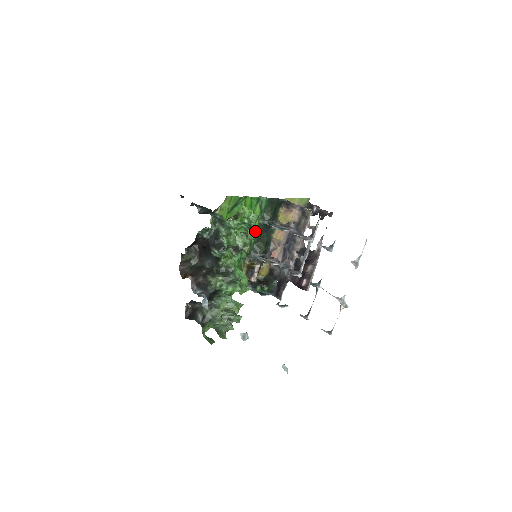
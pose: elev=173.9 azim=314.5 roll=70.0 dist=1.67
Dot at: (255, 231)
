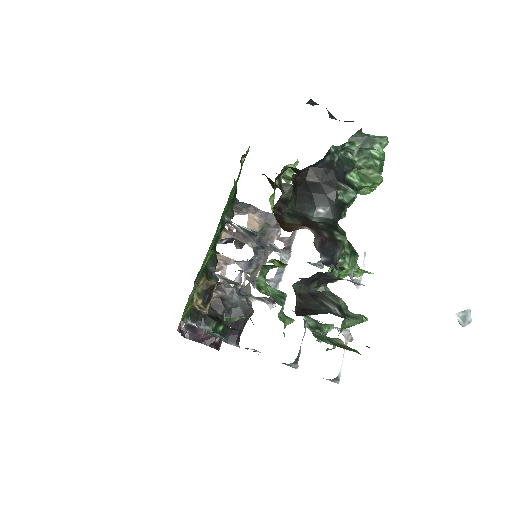
Dot at: occluded
